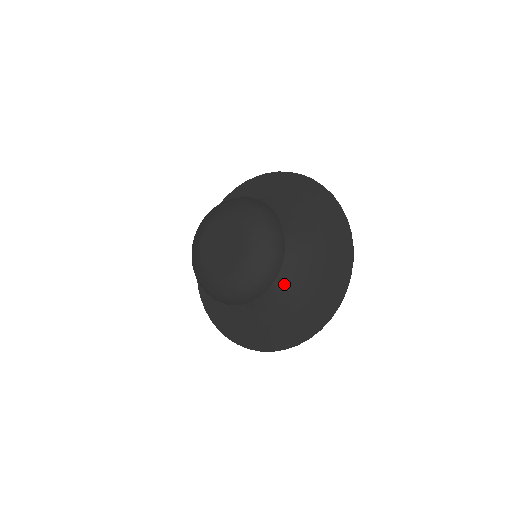
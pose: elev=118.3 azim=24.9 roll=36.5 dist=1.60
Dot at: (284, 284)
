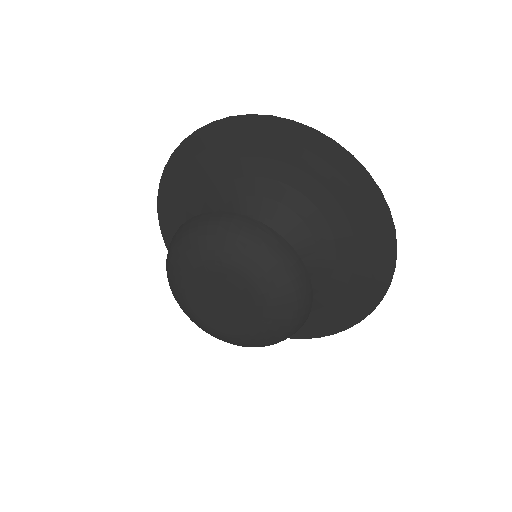
Dot at: (310, 270)
